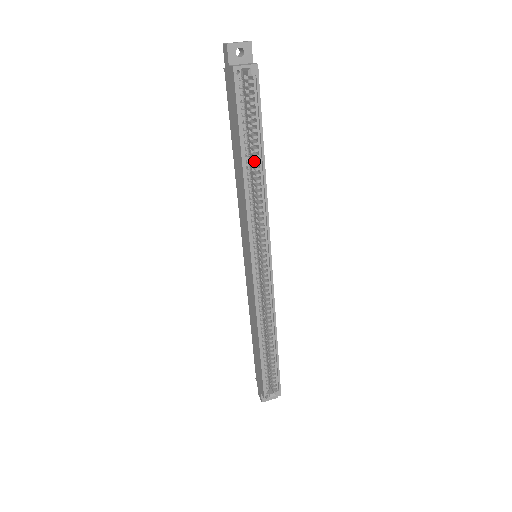
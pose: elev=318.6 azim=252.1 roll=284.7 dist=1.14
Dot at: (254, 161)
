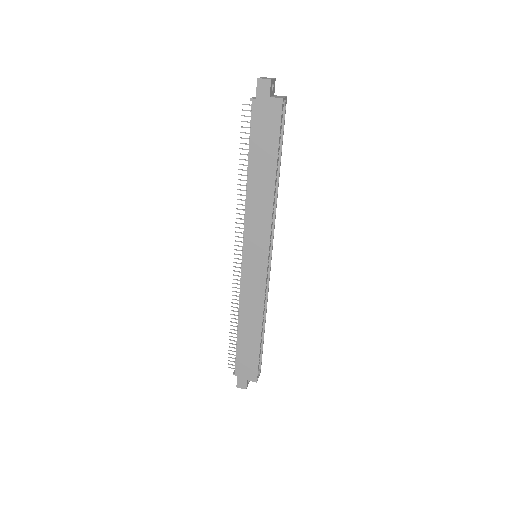
Dot at: occluded
